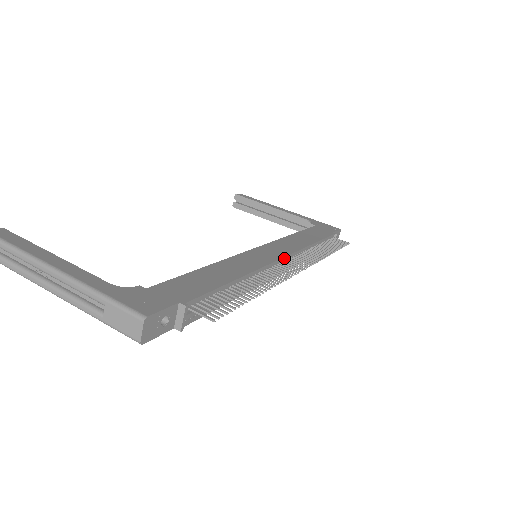
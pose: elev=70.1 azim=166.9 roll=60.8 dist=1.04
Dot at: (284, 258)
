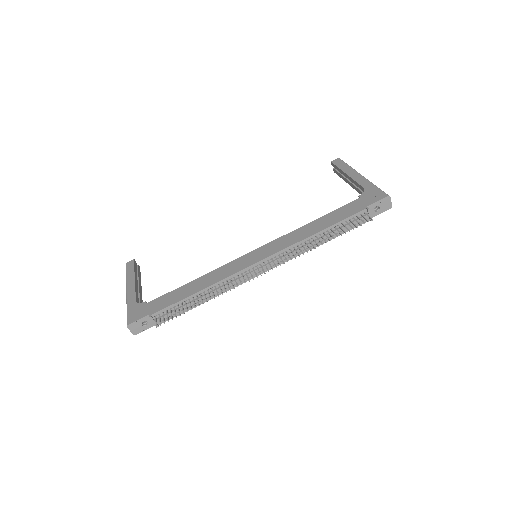
Dot at: (262, 261)
